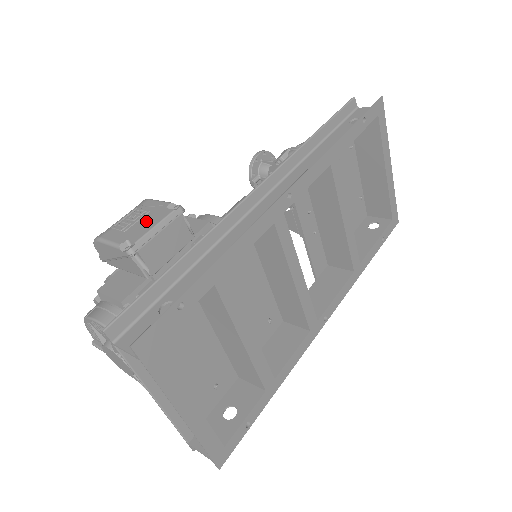
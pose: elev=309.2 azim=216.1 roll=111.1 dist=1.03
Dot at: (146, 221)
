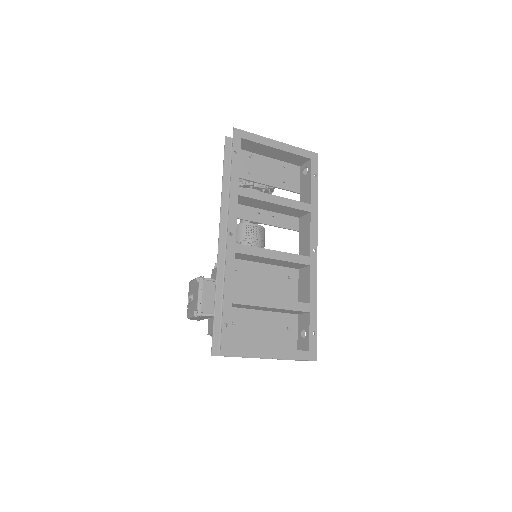
Dot at: (195, 296)
